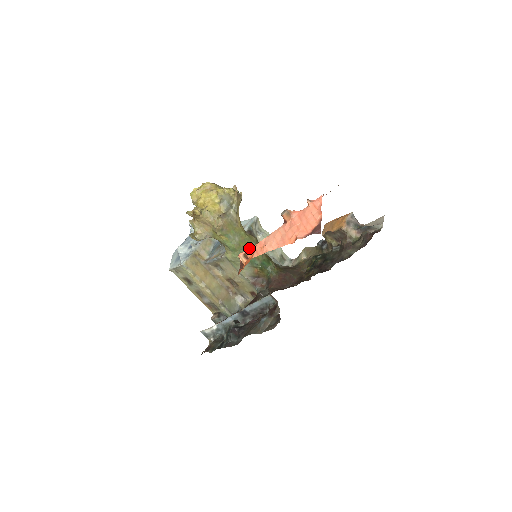
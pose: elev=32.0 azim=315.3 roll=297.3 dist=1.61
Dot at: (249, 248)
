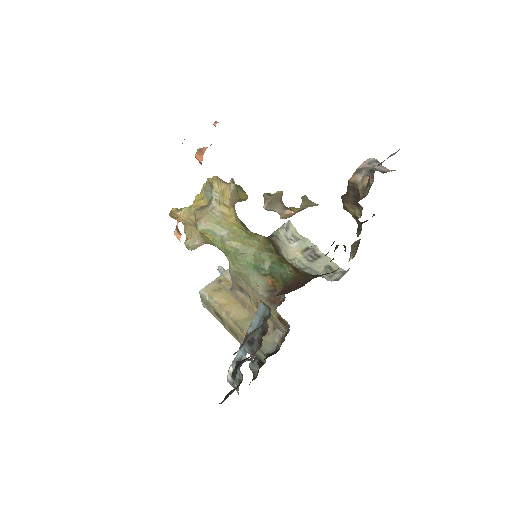
Dot at: occluded
